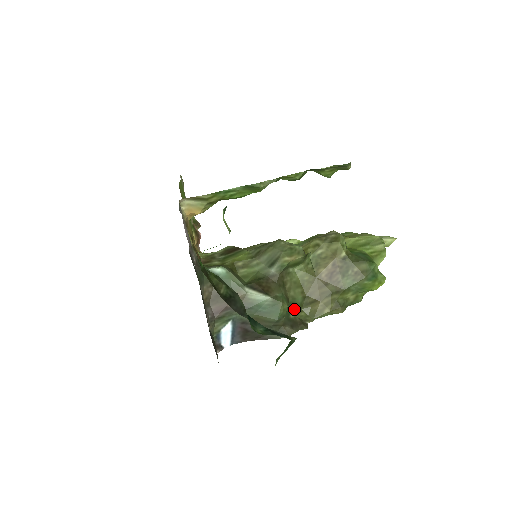
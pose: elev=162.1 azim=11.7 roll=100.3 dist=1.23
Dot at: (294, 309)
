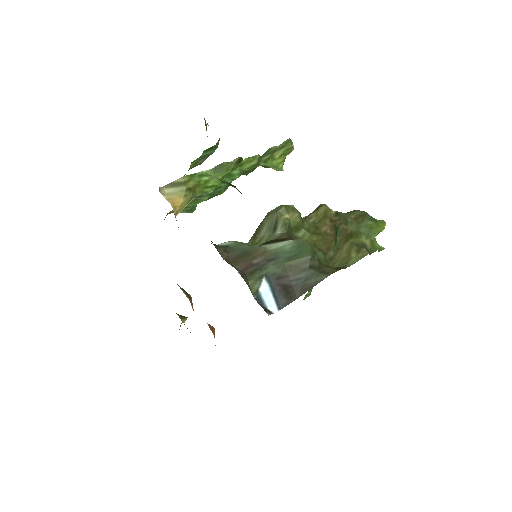
Dot at: (322, 264)
